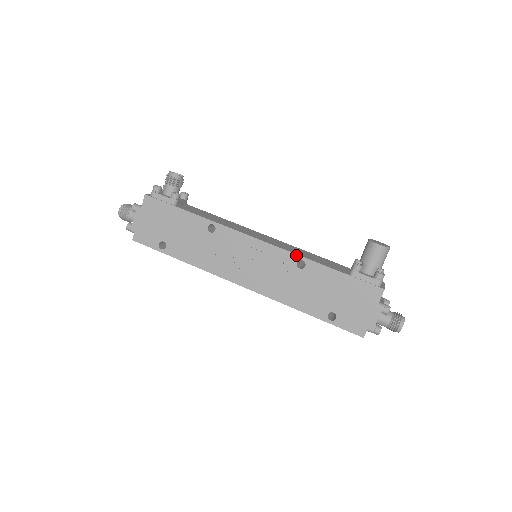
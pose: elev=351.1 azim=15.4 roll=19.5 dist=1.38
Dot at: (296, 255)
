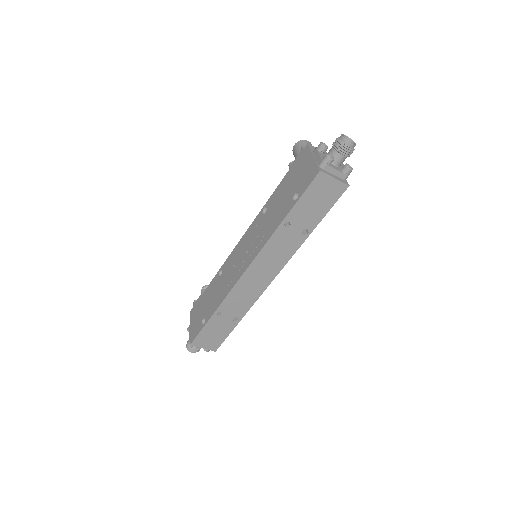
Dot at: (260, 212)
